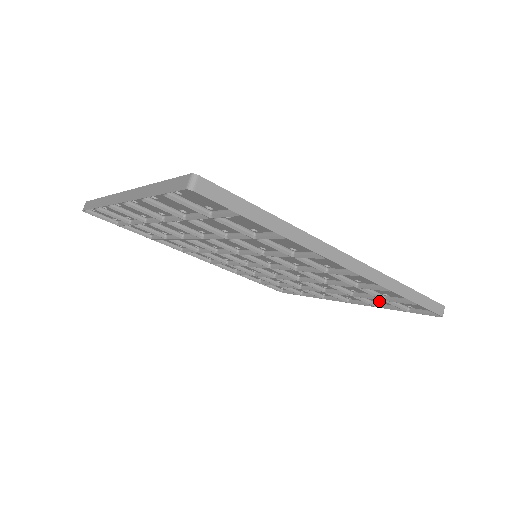
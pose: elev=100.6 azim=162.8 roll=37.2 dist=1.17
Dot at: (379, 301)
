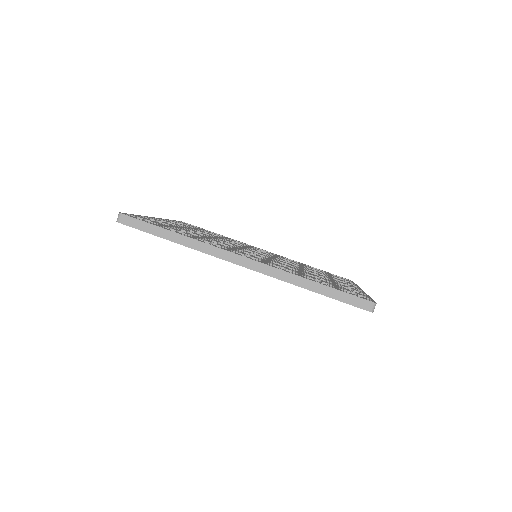
Dot at: occluded
